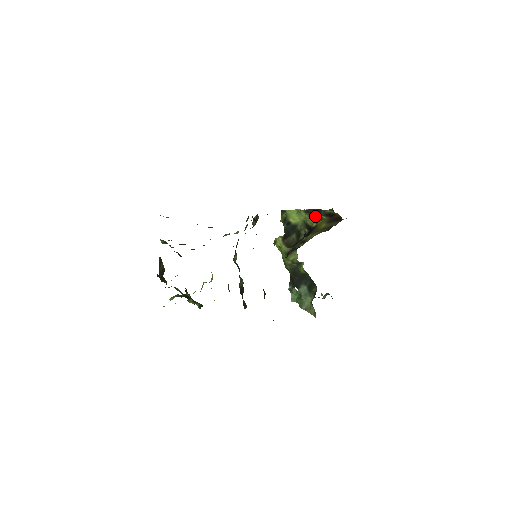
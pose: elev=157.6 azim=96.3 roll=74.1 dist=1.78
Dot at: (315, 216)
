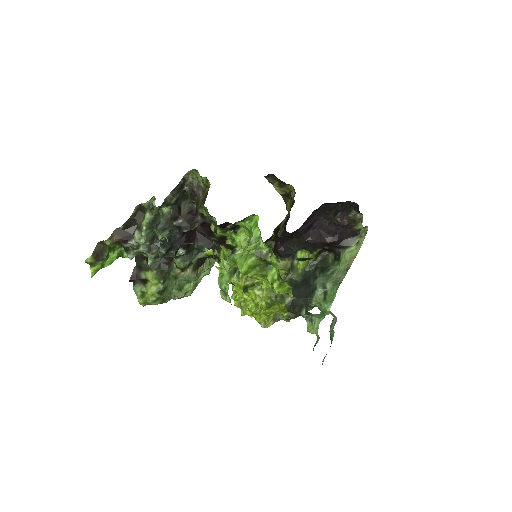
Dot at: occluded
